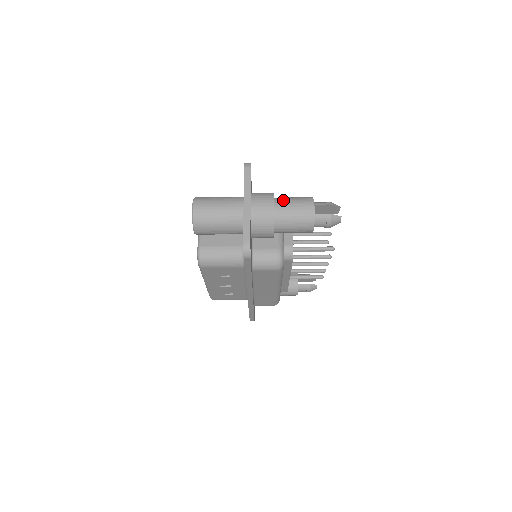
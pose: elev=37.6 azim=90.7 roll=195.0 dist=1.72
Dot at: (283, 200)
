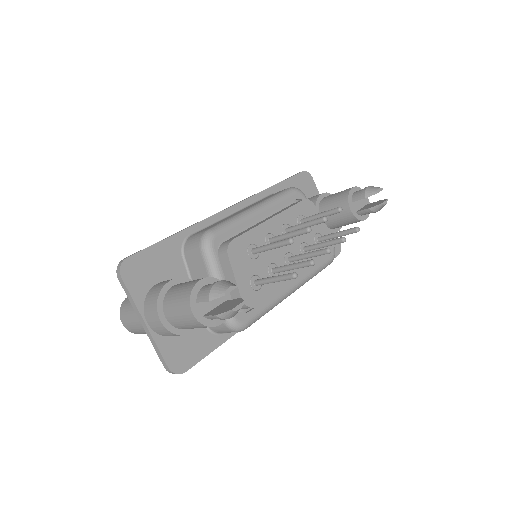
Dot at: (168, 306)
